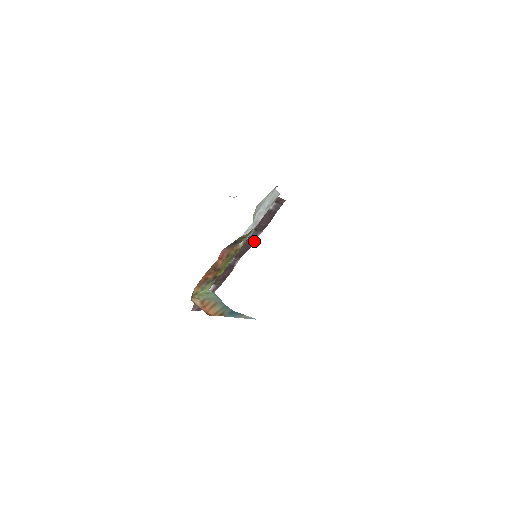
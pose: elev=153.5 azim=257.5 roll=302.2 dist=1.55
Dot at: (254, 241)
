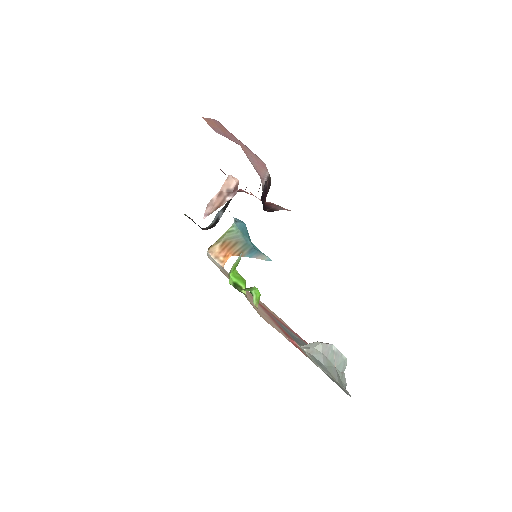
Dot at: occluded
